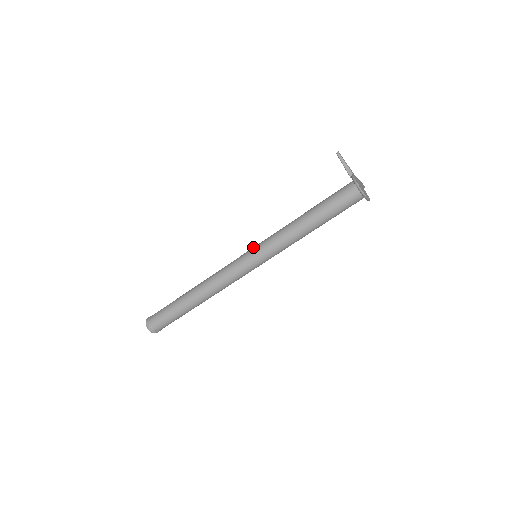
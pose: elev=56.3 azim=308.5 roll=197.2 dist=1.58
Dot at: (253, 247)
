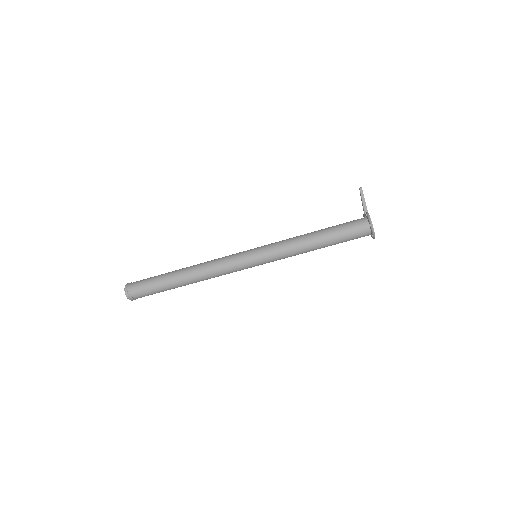
Dot at: (256, 248)
